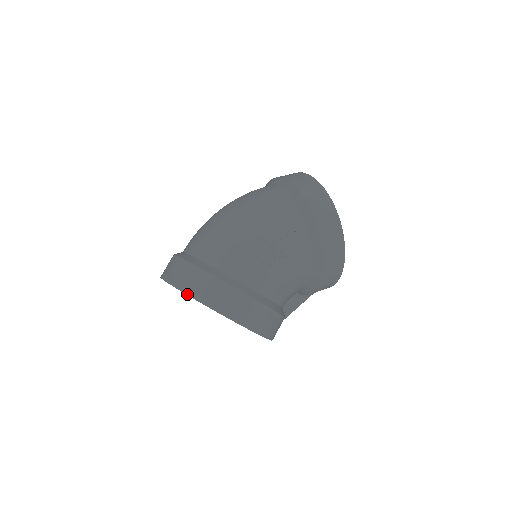
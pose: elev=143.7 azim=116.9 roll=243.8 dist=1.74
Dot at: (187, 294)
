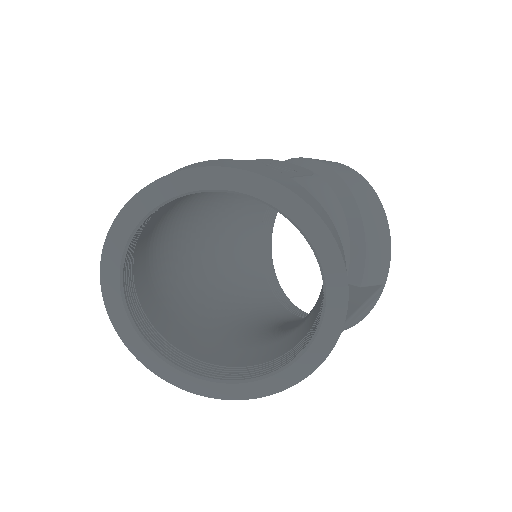
Dot at: (141, 190)
